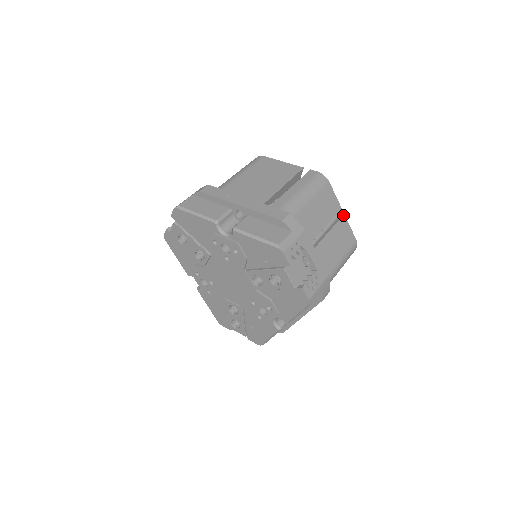
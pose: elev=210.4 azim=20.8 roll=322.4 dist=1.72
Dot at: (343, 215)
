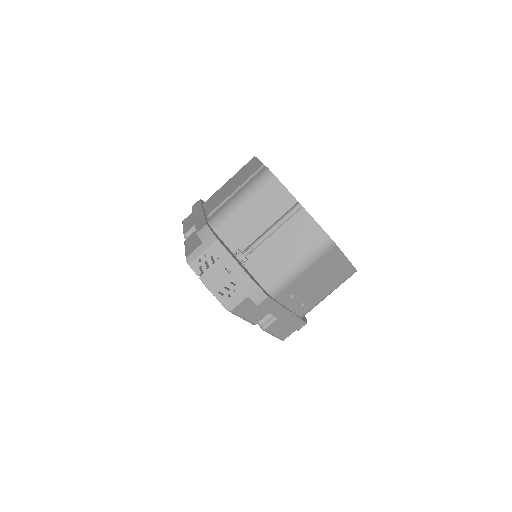
Dot at: (301, 208)
